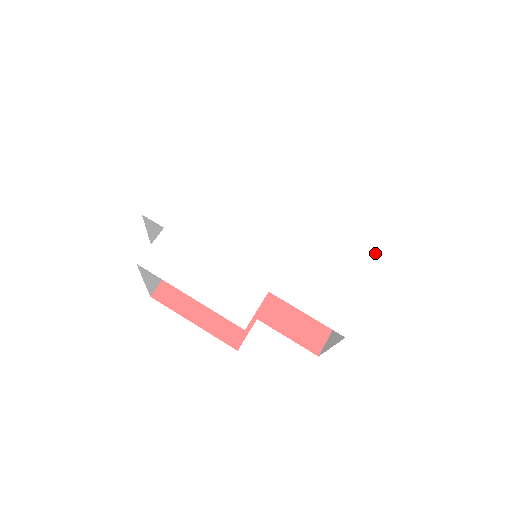
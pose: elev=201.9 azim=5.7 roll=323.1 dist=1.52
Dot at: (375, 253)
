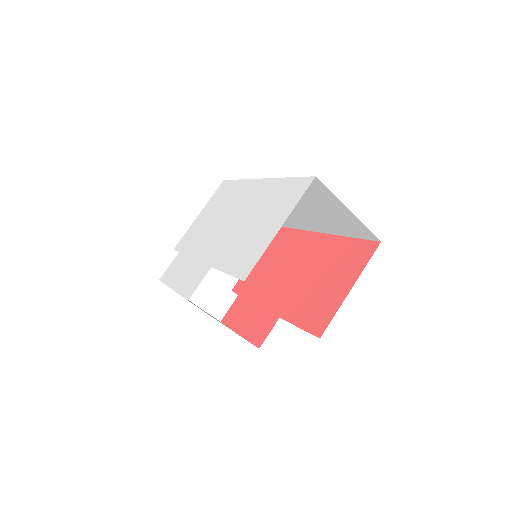
Dot at: (293, 200)
